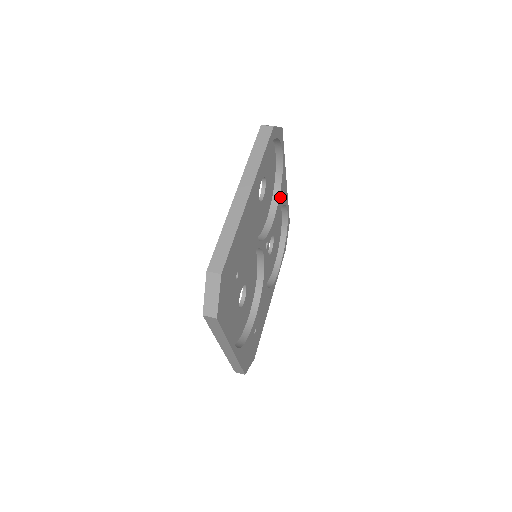
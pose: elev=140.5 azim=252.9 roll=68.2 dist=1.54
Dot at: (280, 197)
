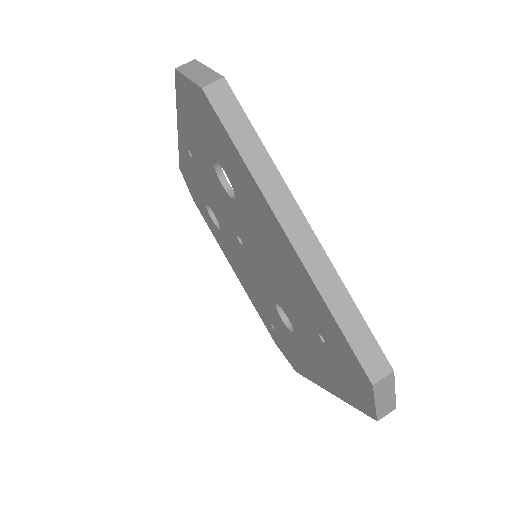
Dot at: occluded
